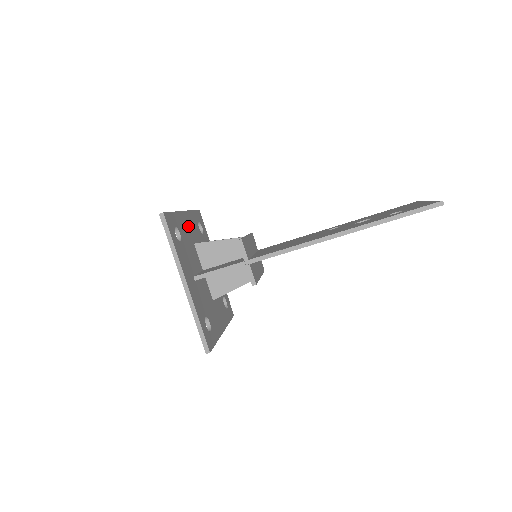
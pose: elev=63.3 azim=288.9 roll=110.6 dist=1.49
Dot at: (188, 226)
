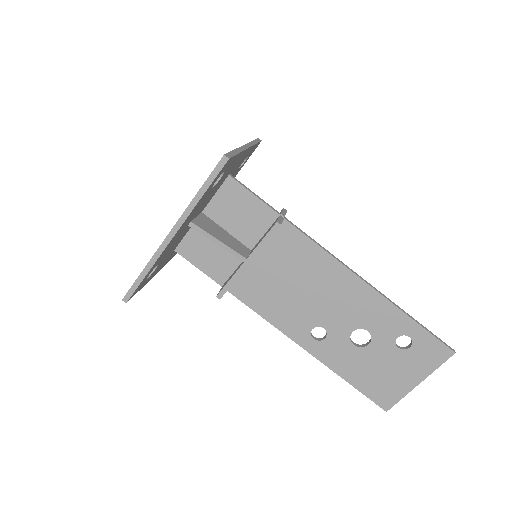
Dot at: occluded
